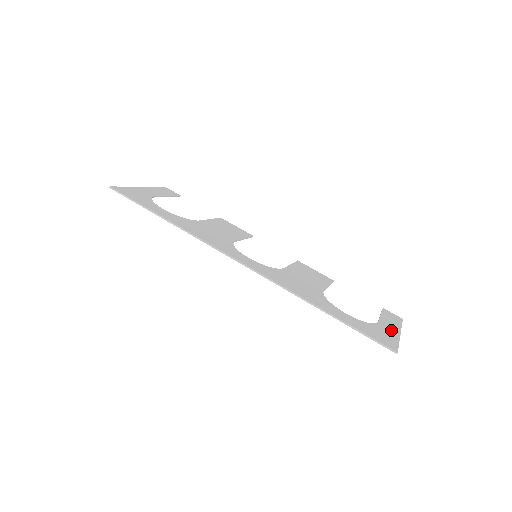
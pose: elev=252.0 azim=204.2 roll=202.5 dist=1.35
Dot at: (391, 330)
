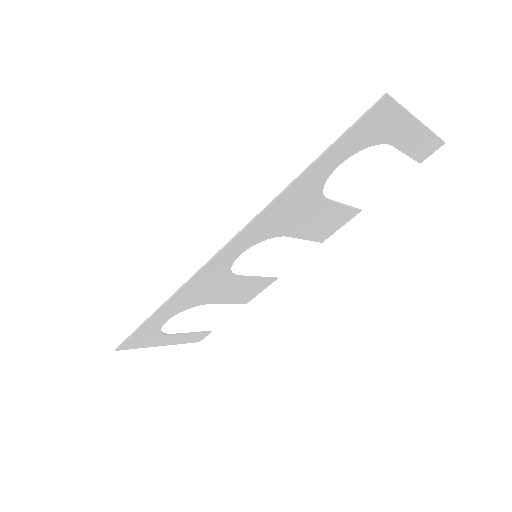
Dot at: (404, 128)
